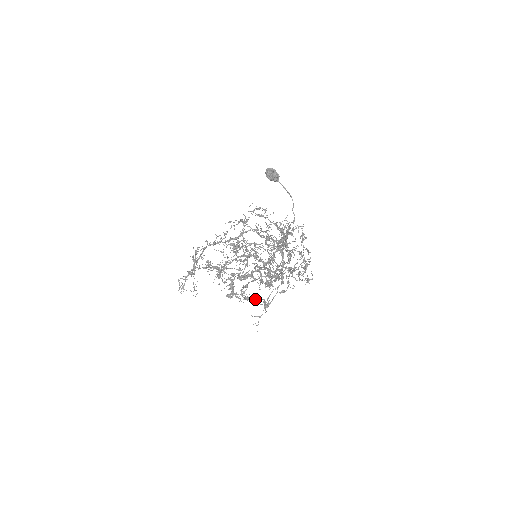
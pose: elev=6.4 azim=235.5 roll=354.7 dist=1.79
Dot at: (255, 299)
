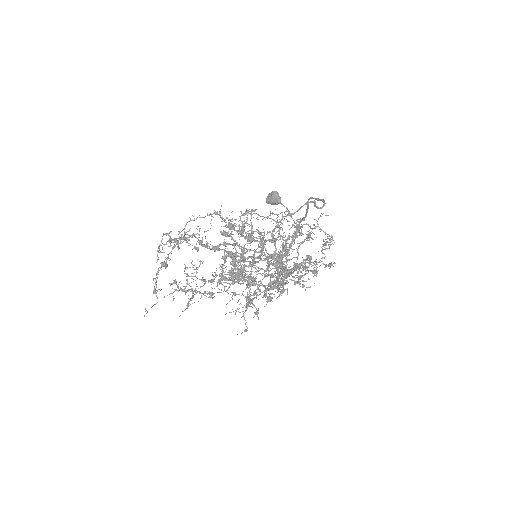
Dot at: (273, 264)
